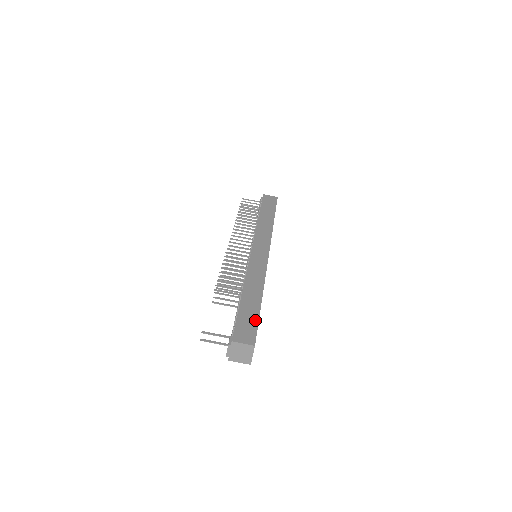
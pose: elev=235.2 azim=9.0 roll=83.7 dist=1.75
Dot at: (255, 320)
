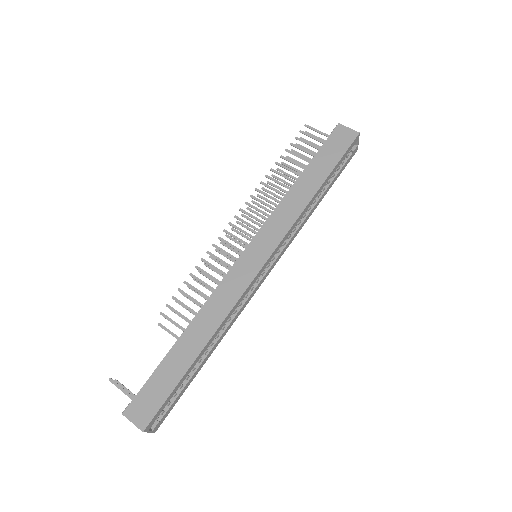
Dot at: (167, 390)
